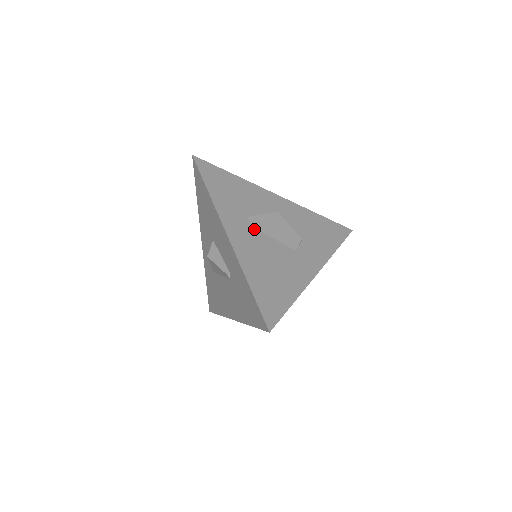
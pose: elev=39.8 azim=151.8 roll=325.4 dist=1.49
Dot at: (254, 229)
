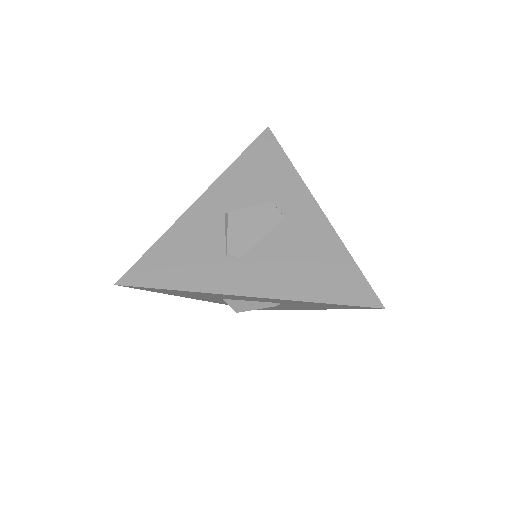
Dot at: (245, 256)
